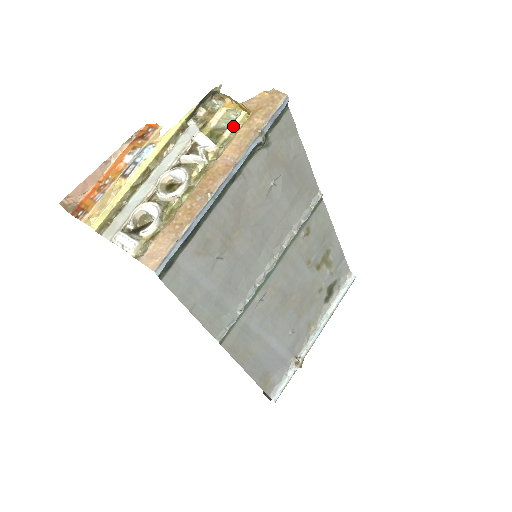
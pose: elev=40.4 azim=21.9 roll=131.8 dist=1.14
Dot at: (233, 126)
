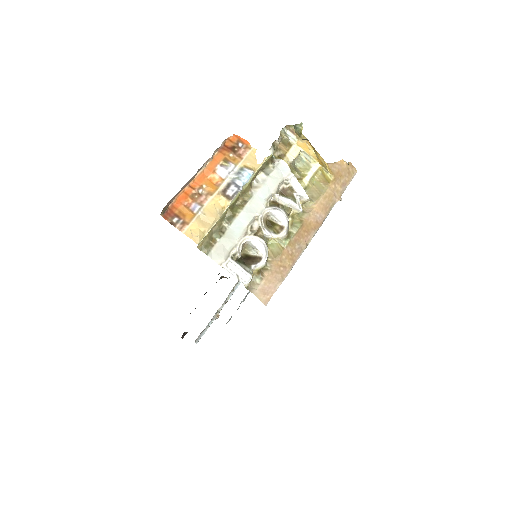
Dot at: (311, 175)
